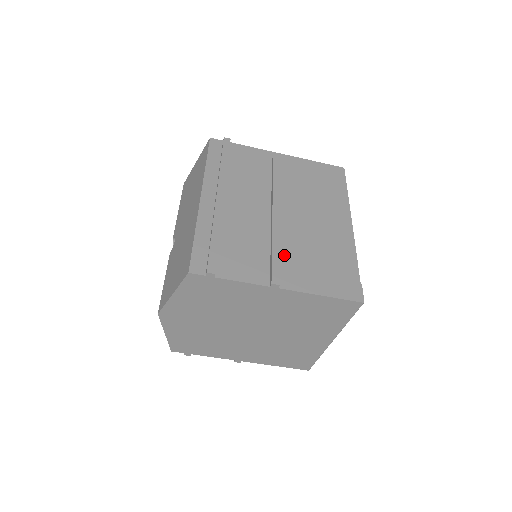
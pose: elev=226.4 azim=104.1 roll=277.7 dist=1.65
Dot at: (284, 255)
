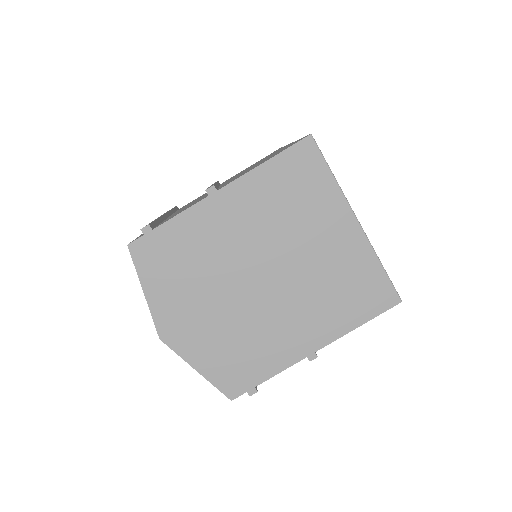
Dot at: occluded
